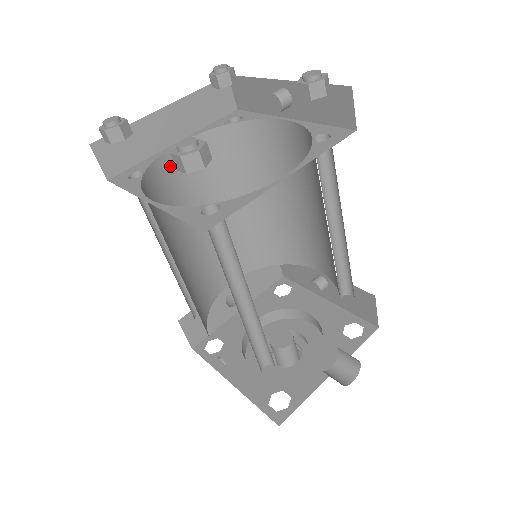
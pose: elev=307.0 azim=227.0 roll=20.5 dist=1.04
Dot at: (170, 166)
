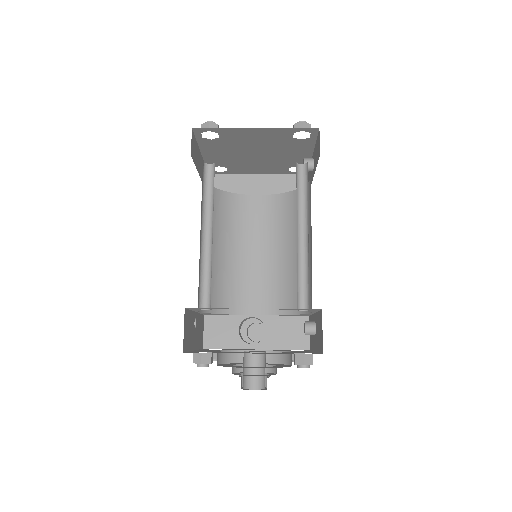
Dot at: (246, 204)
